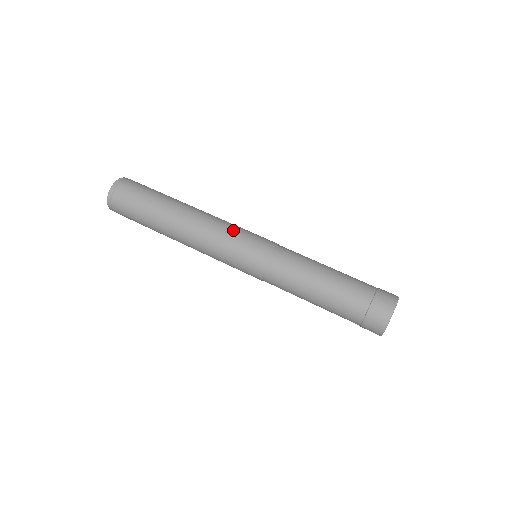
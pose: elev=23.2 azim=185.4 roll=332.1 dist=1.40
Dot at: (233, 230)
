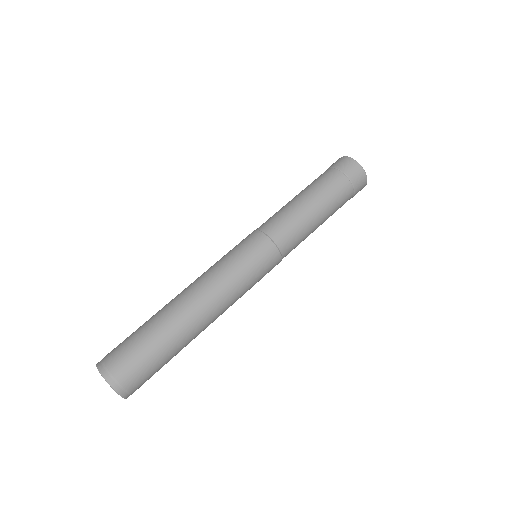
Dot at: (240, 274)
